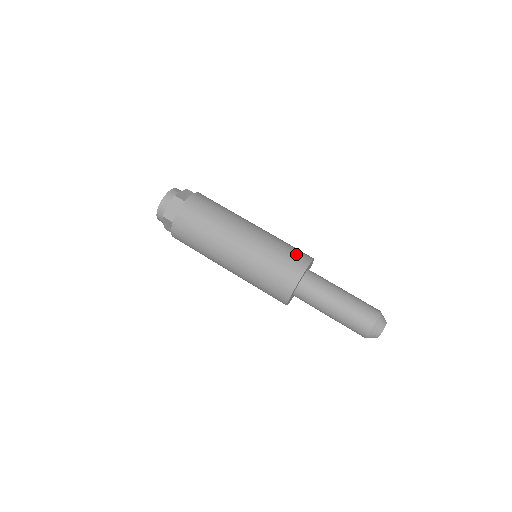
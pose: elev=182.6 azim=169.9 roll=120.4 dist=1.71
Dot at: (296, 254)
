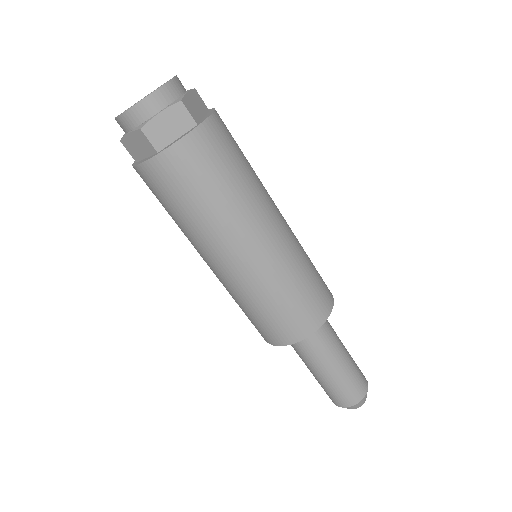
Dot at: (322, 286)
